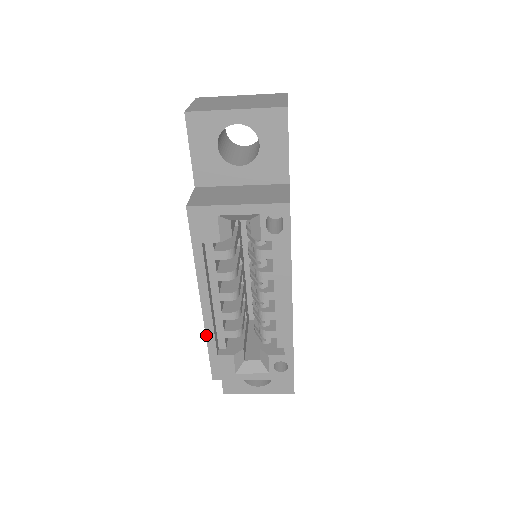
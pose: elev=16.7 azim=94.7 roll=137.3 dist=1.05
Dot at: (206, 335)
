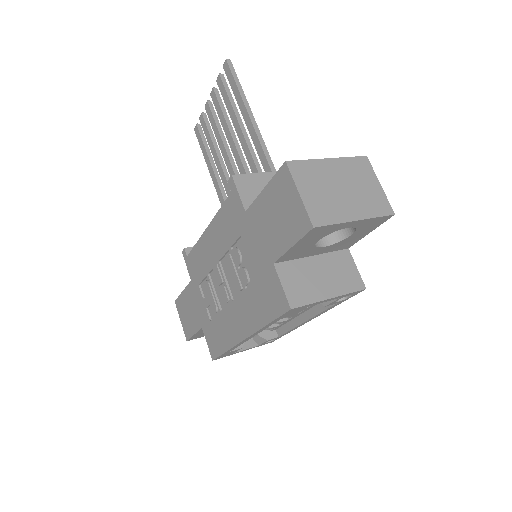
Dot at: (231, 348)
